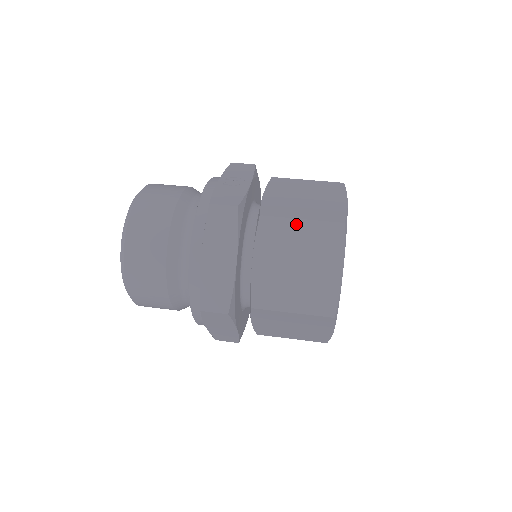
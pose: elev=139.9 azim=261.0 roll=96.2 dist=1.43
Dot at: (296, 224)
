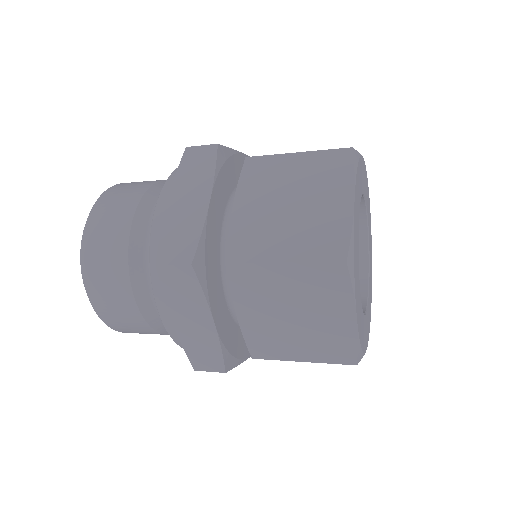
Dot at: (290, 159)
